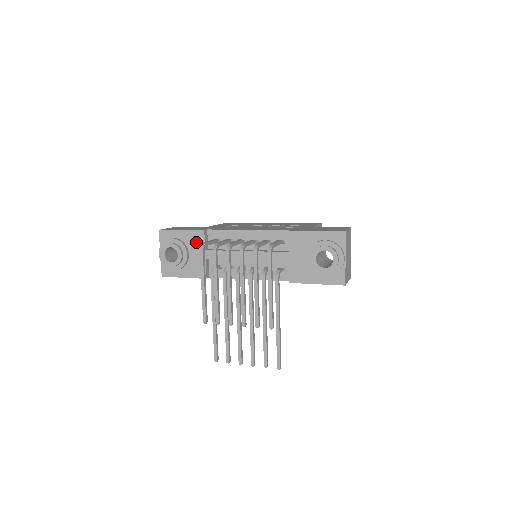
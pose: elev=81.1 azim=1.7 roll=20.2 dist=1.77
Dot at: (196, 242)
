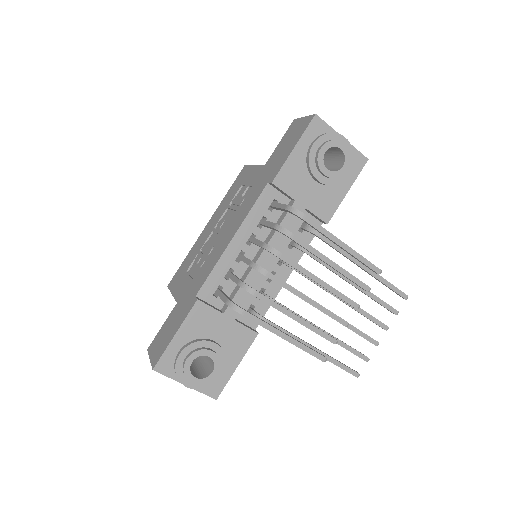
Dot at: (205, 321)
